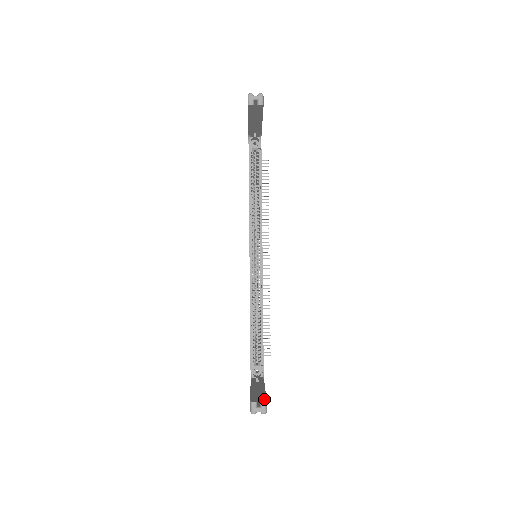
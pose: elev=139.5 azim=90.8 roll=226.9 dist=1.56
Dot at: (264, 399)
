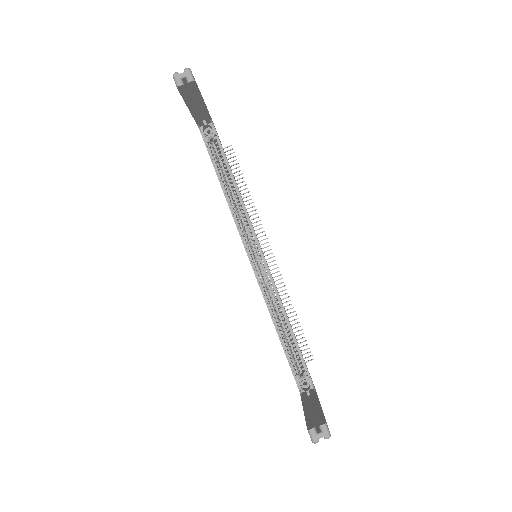
Dot at: (322, 420)
